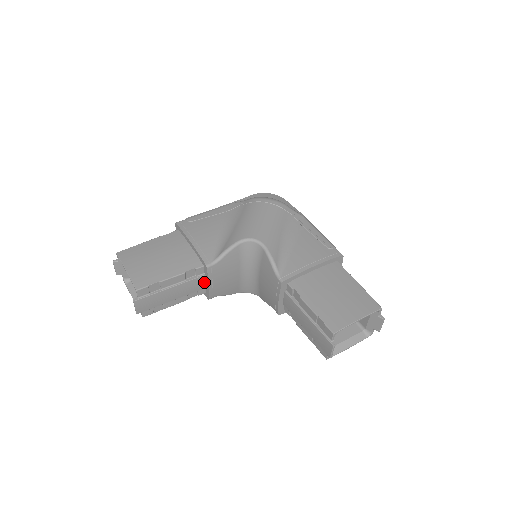
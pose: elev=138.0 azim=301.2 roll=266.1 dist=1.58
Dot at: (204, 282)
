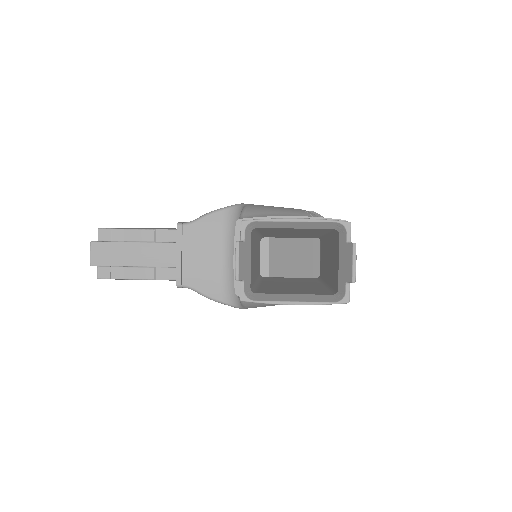
Dot at: occluded
